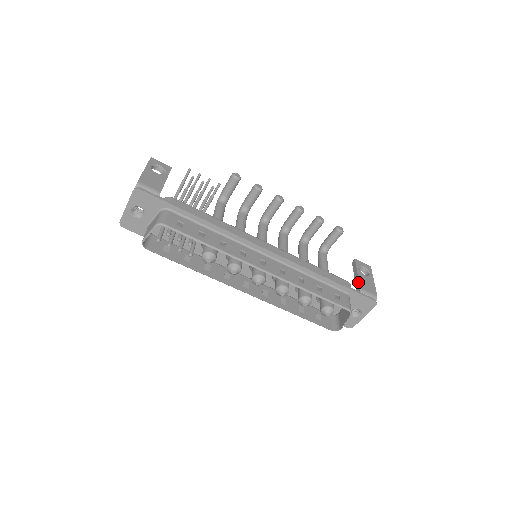
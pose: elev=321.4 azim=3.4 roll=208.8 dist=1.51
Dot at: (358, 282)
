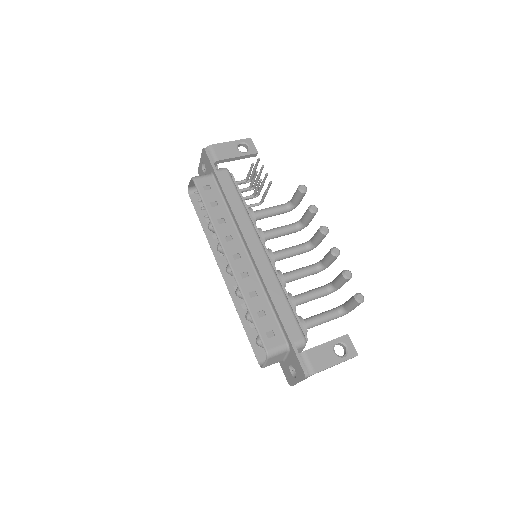
Dot at: (313, 347)
